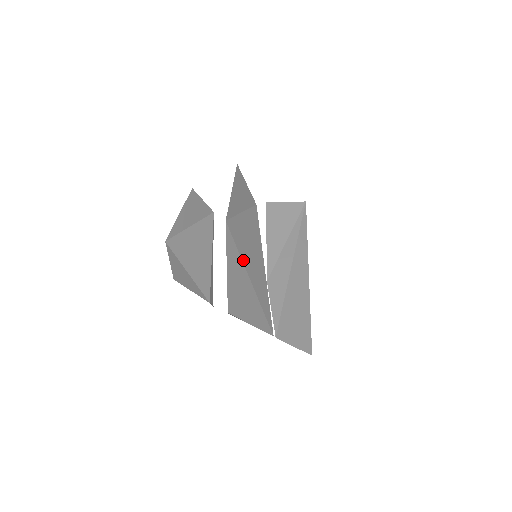
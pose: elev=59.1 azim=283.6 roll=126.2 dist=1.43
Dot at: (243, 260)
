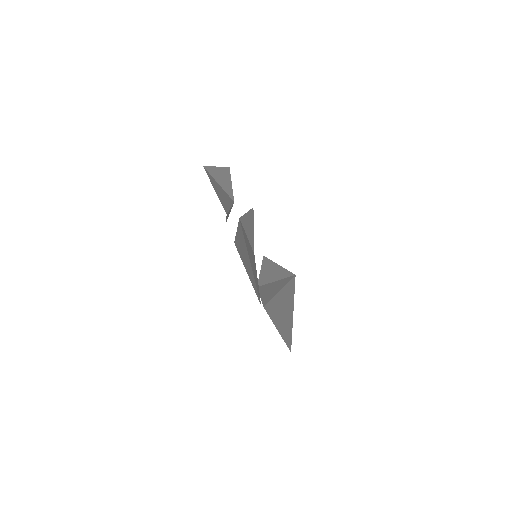
Dot at: (246, 247)
